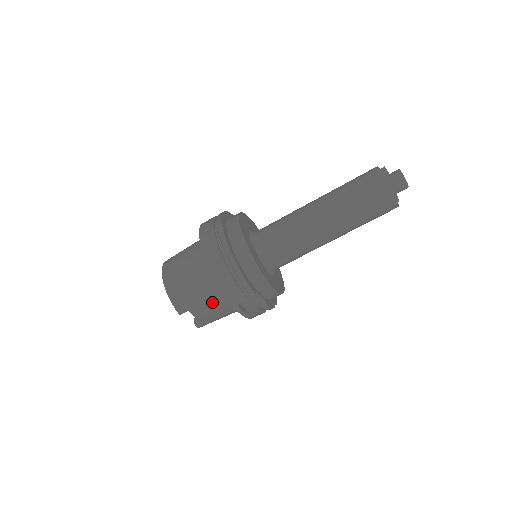
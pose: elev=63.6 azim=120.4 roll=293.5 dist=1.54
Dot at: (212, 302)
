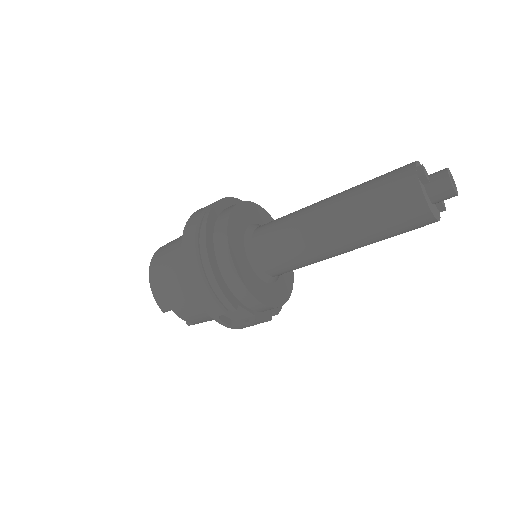
Dot at: (195, 306)
